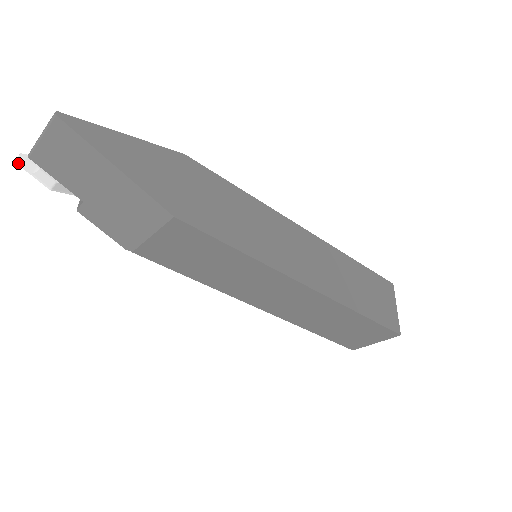
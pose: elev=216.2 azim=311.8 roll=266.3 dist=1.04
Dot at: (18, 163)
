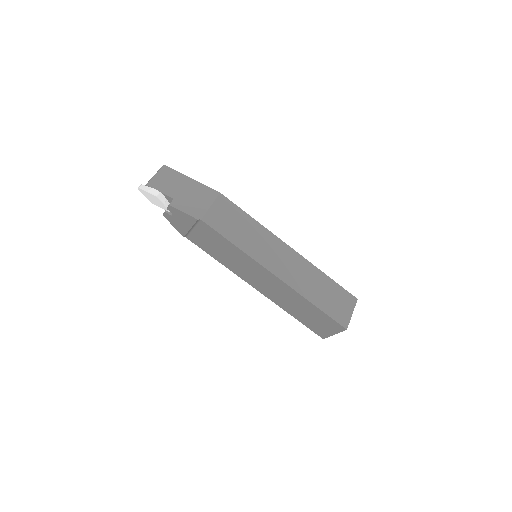
Dot at: (140, 188)
